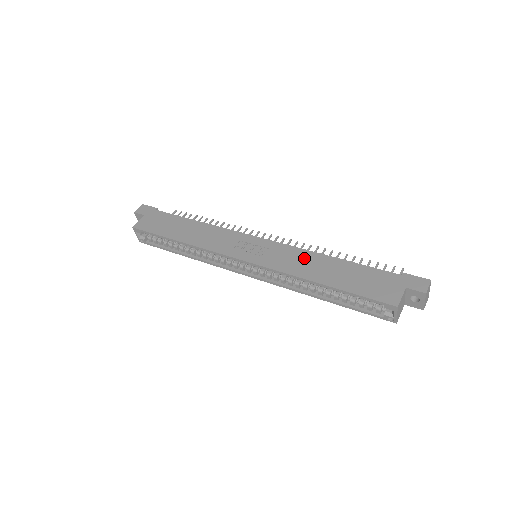
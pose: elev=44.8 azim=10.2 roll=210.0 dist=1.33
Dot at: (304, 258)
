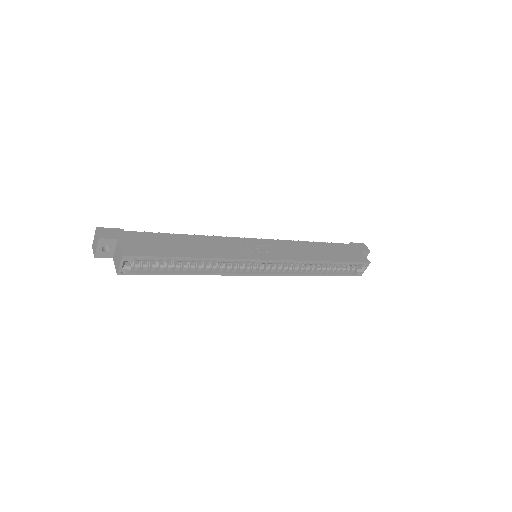
Dot at: (299, 247)
